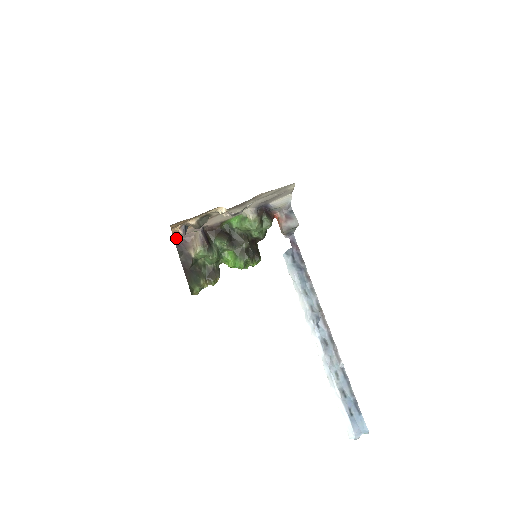
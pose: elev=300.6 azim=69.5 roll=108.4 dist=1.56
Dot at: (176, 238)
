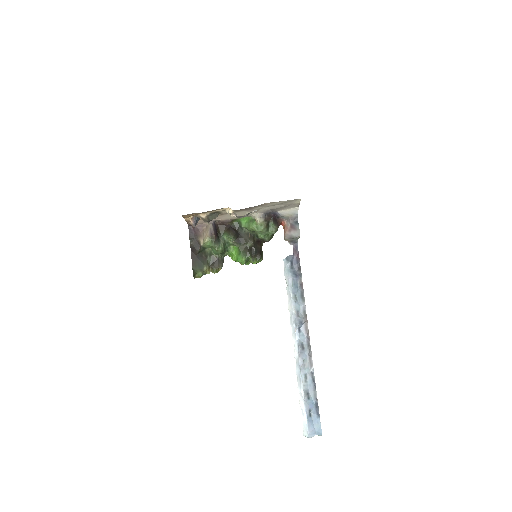
Dot at: (191, 225)
